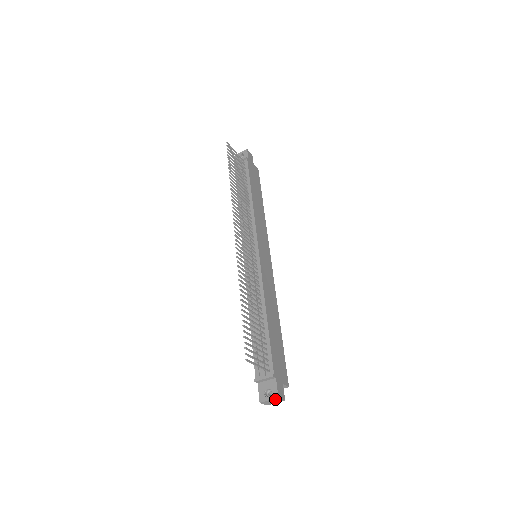
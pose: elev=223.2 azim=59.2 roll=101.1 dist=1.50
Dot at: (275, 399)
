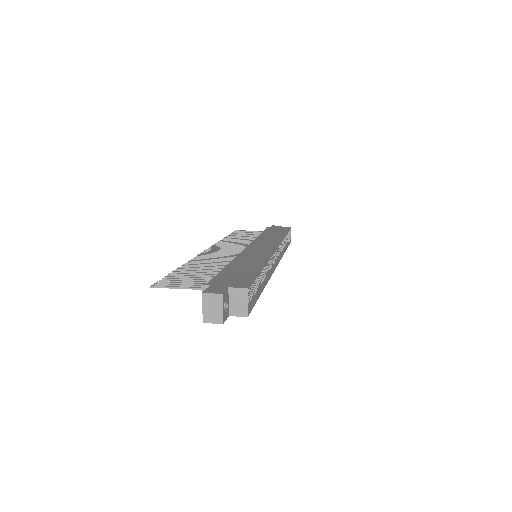
Dot at: (205, 300)
